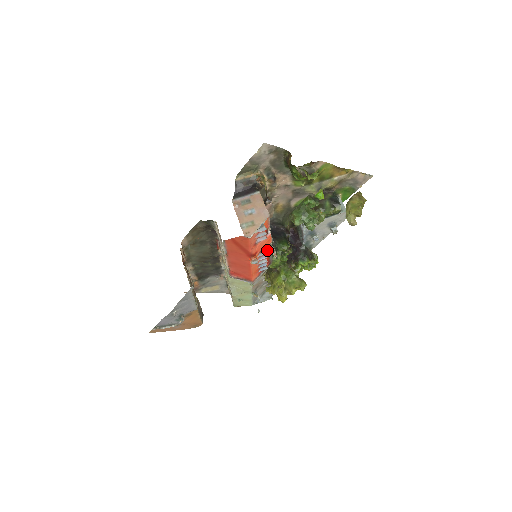
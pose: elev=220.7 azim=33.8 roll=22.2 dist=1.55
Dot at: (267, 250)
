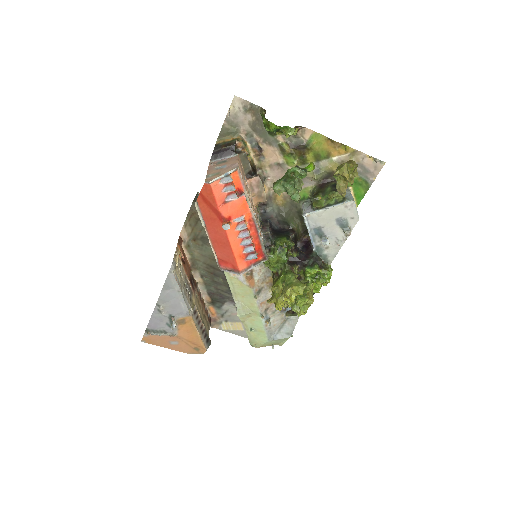
Dot at: (253, 230)
